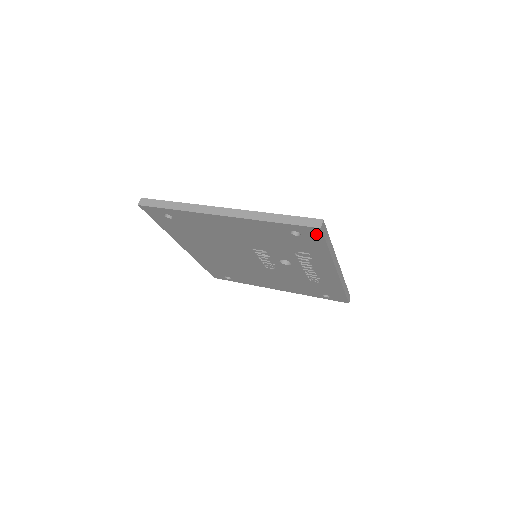
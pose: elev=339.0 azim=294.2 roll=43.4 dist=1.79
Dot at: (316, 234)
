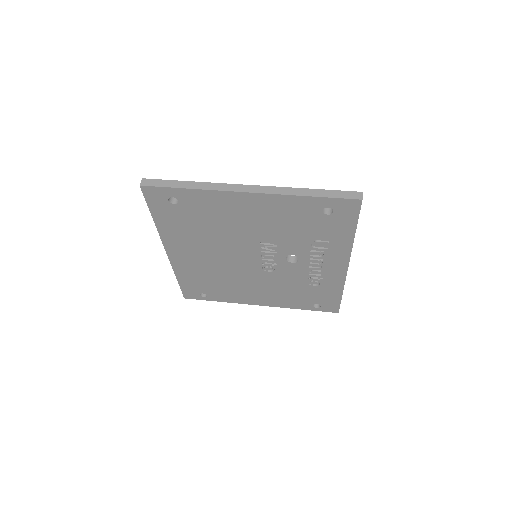
Dot at: (352, 209)
